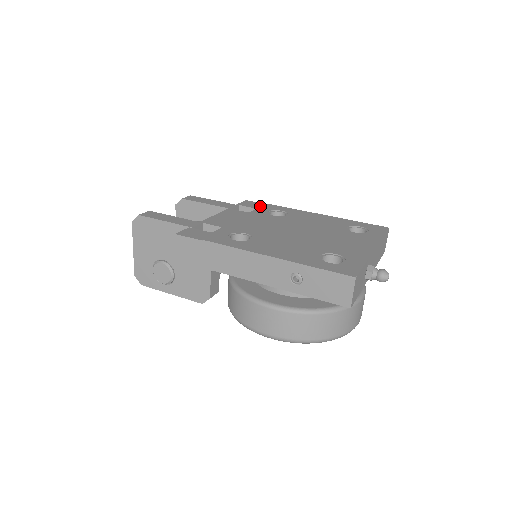
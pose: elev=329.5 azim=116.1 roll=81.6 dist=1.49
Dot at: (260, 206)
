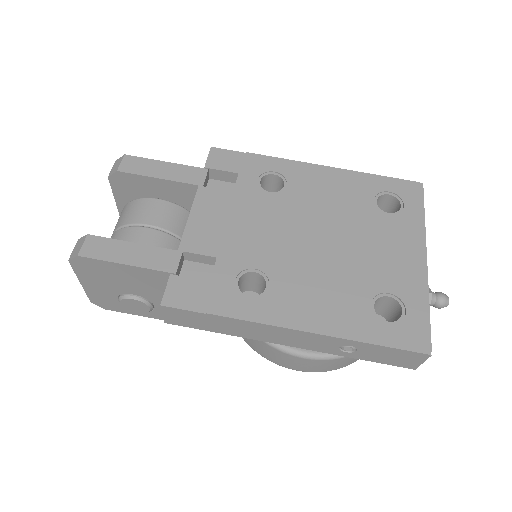
Dot at: (240, 165)
